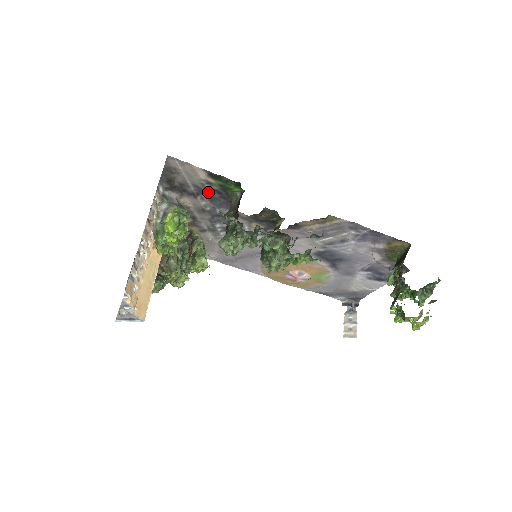
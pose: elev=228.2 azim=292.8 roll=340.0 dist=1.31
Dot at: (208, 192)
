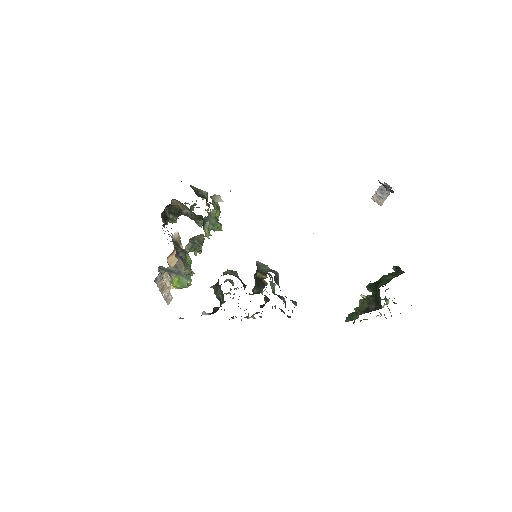
Dot at: occluded
